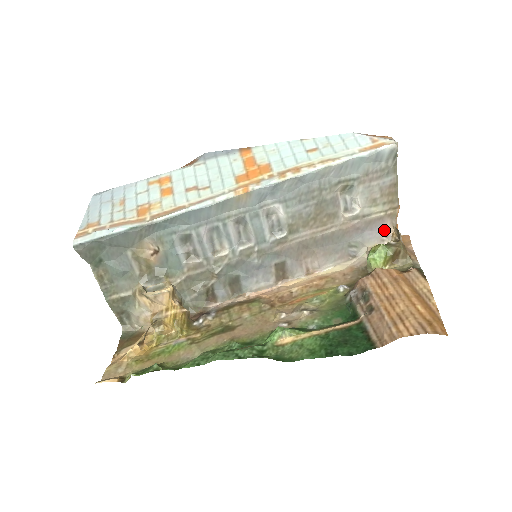
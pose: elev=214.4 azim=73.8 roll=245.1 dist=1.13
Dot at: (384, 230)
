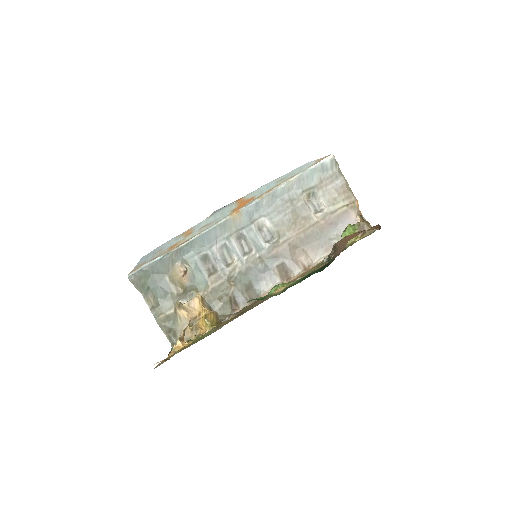
Dot at: (353, 221)
